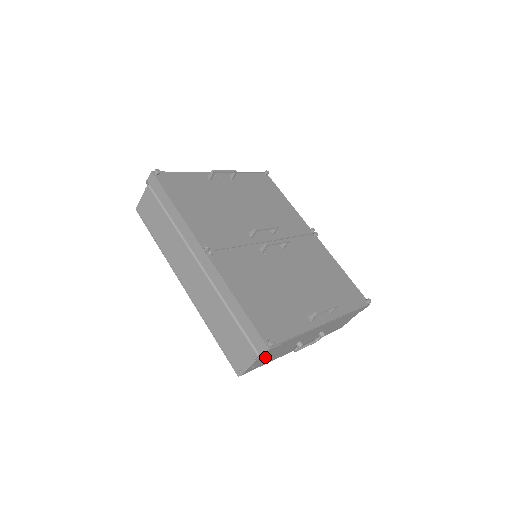
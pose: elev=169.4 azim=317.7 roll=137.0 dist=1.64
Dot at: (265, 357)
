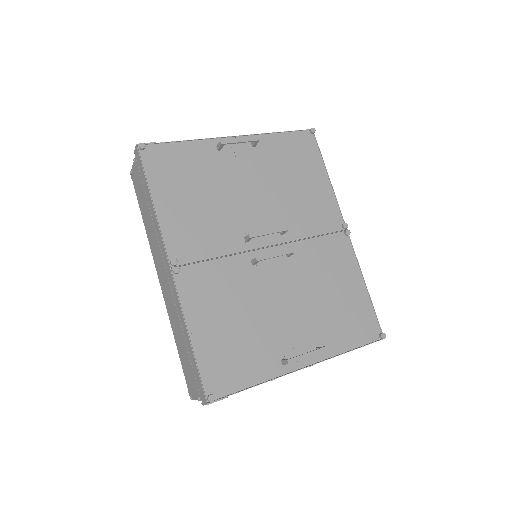
Dot at: occluded
